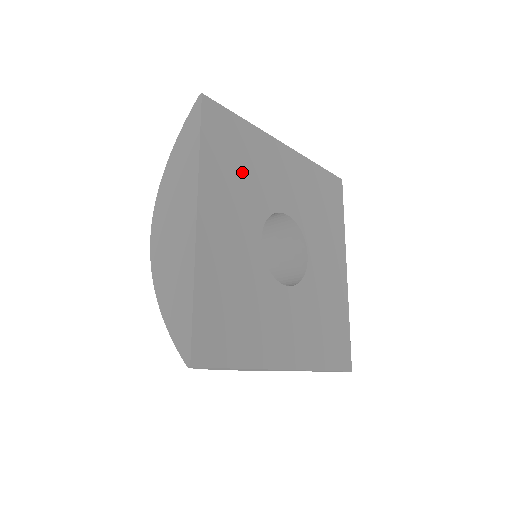
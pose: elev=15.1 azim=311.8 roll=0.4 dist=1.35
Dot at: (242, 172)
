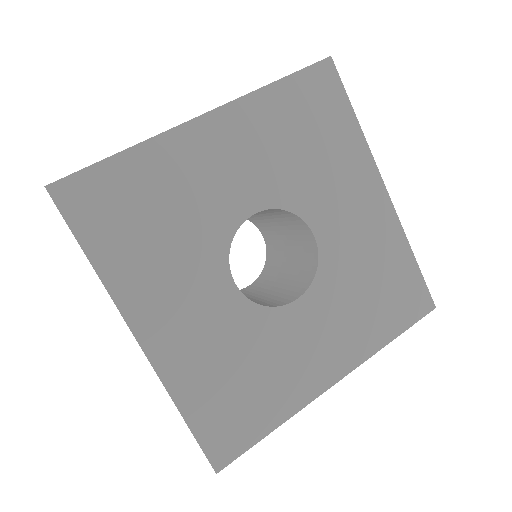
Dot at: (162, 227)
